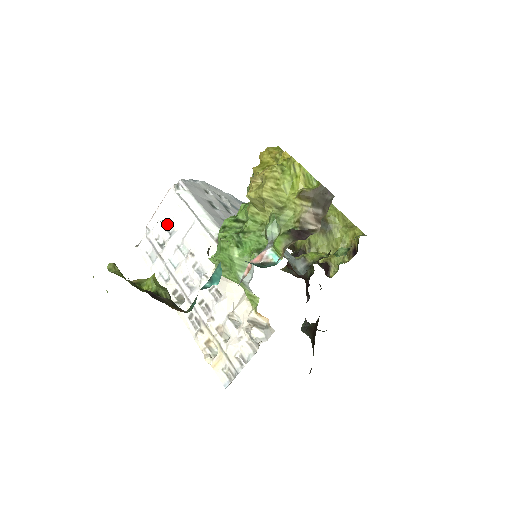
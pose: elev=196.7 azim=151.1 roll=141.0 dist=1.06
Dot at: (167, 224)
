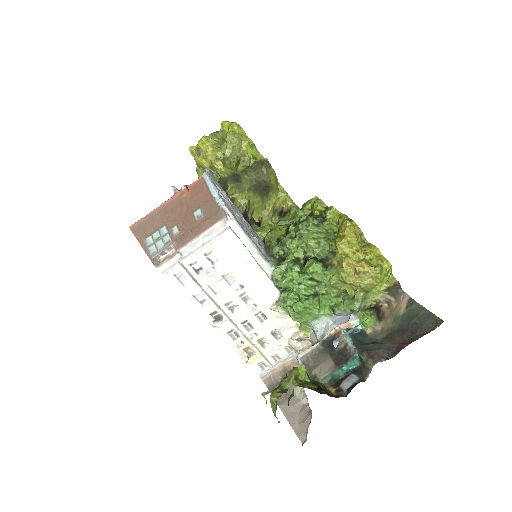
Dot at: (210, 253)
